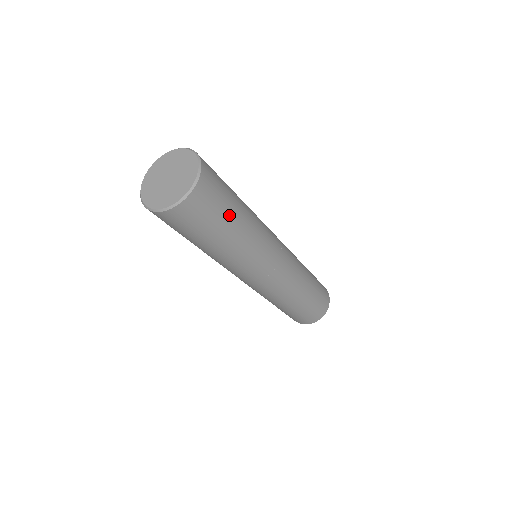
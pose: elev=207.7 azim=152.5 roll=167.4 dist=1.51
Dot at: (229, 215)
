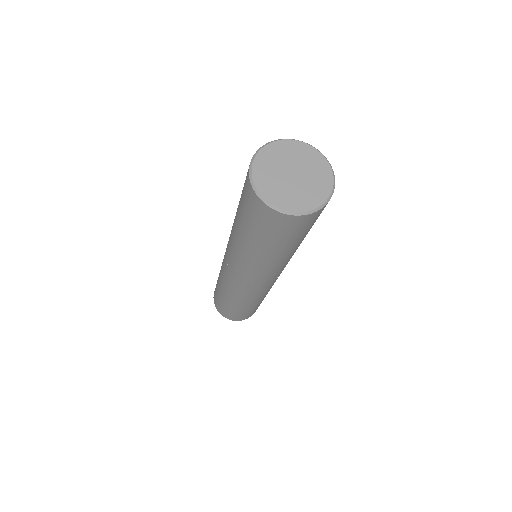
Dot at: (299, 240)
